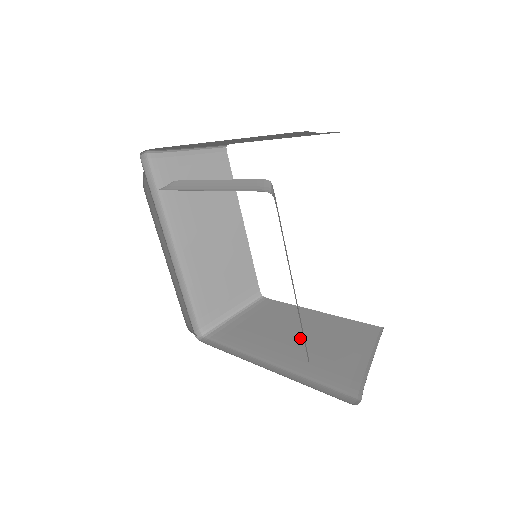
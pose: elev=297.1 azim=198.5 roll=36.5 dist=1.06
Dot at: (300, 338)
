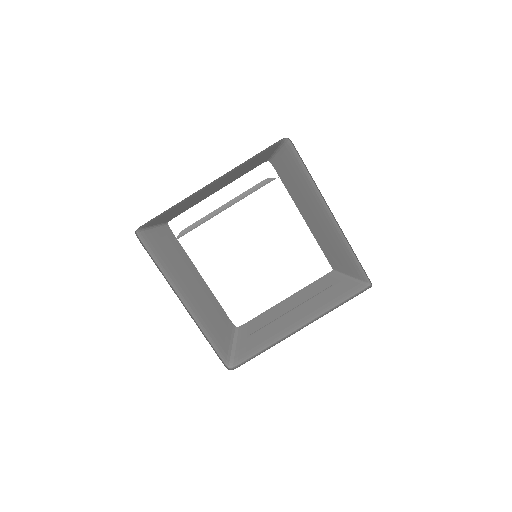
Dot at: (298, 308)
